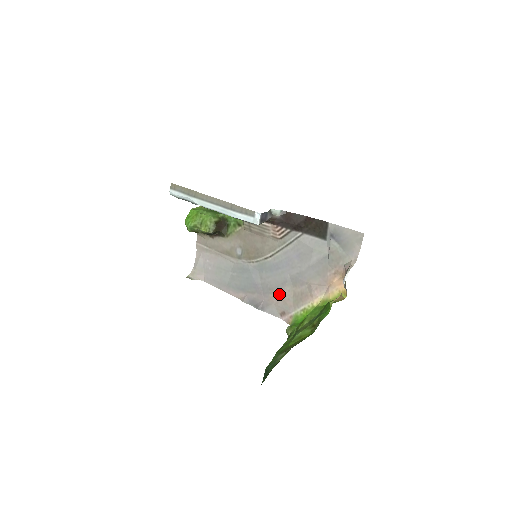
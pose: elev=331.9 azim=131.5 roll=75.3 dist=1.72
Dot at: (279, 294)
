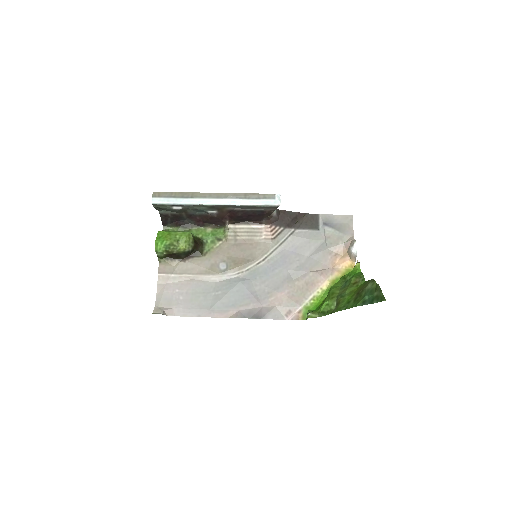
Dot at: (281, 294)
